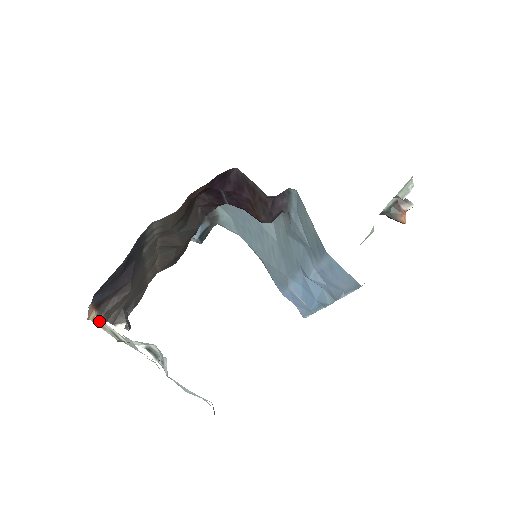
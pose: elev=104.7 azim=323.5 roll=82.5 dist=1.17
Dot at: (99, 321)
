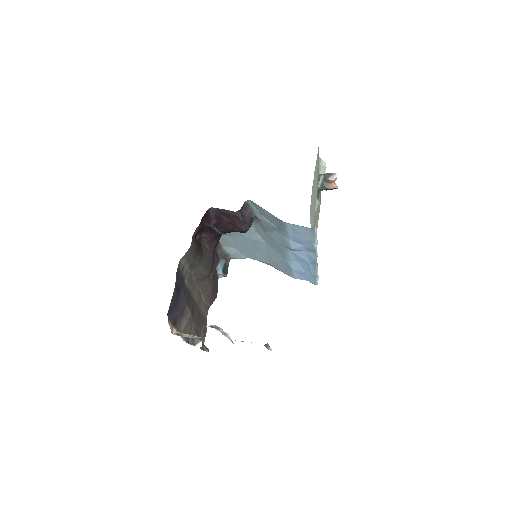
Dot at: (179, 333)
